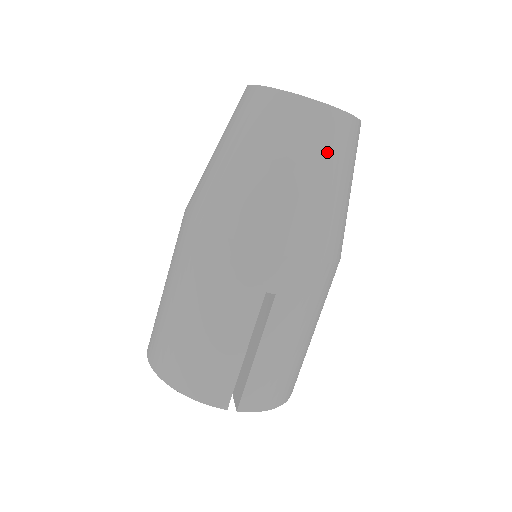
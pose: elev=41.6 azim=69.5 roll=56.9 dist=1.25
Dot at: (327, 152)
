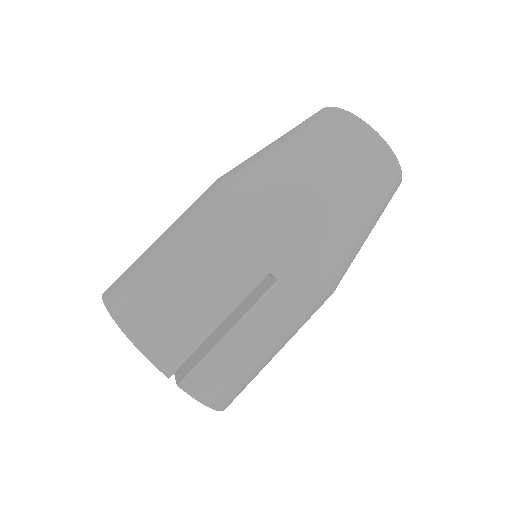
Dot at: (373, 183)
